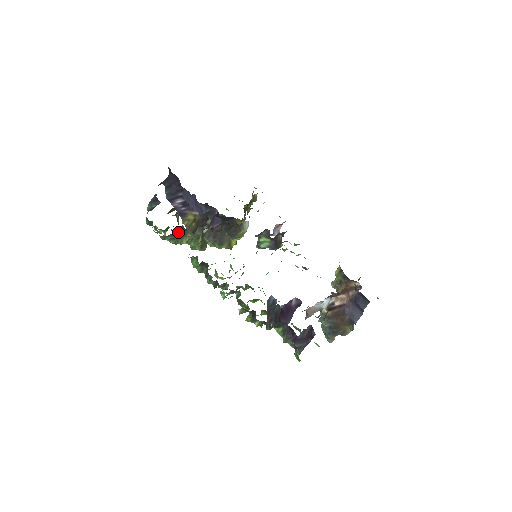
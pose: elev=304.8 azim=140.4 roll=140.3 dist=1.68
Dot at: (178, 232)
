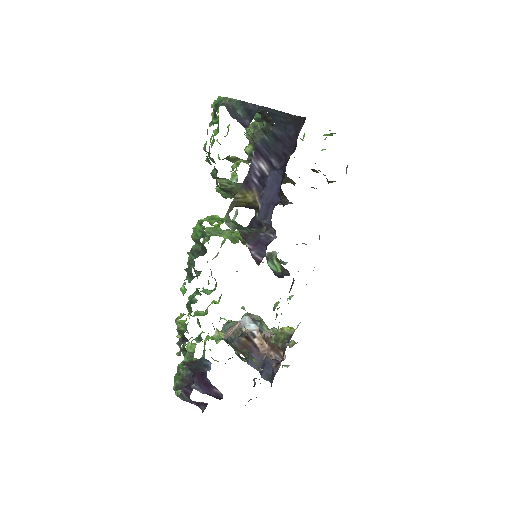
Dot at: occluded
